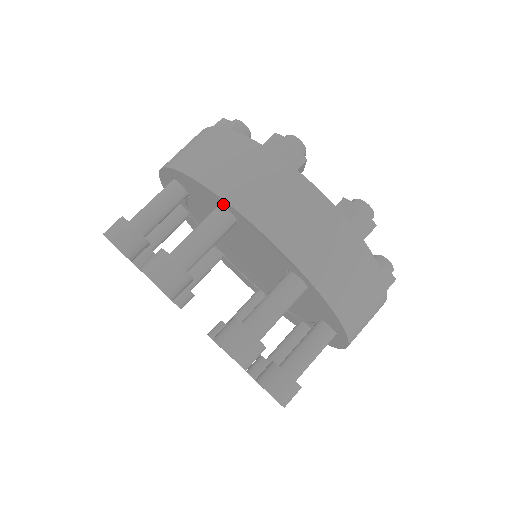
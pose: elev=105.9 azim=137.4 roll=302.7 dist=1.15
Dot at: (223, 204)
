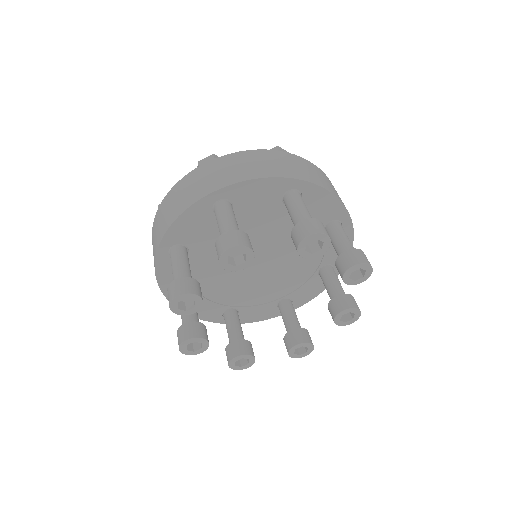
Dot at: (166, 250)
